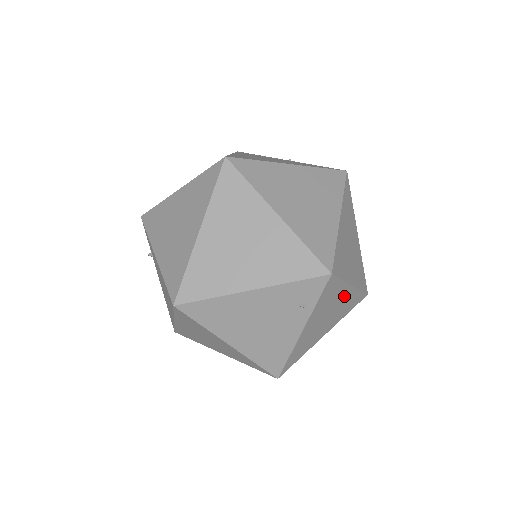
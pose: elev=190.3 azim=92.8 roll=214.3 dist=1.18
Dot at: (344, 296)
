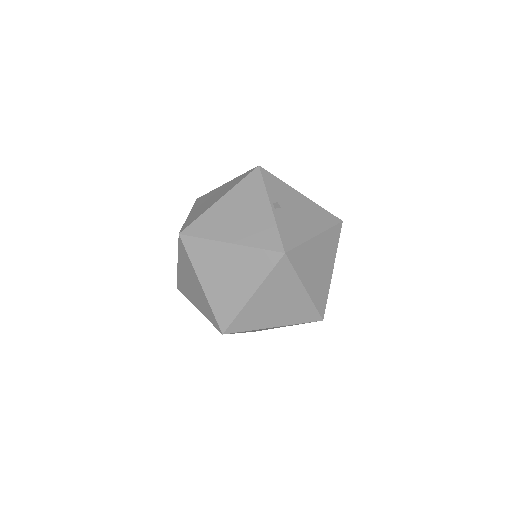
Dot at: occluded
